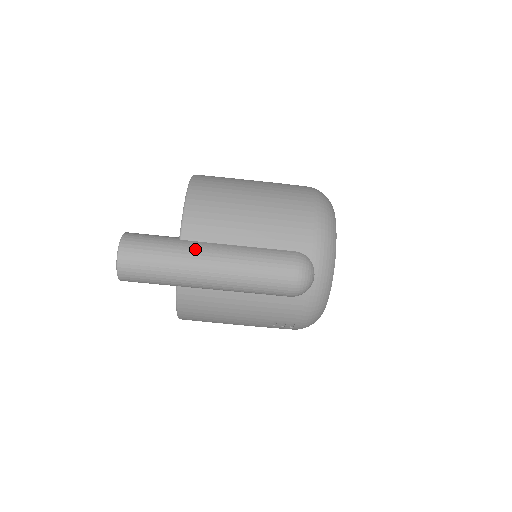
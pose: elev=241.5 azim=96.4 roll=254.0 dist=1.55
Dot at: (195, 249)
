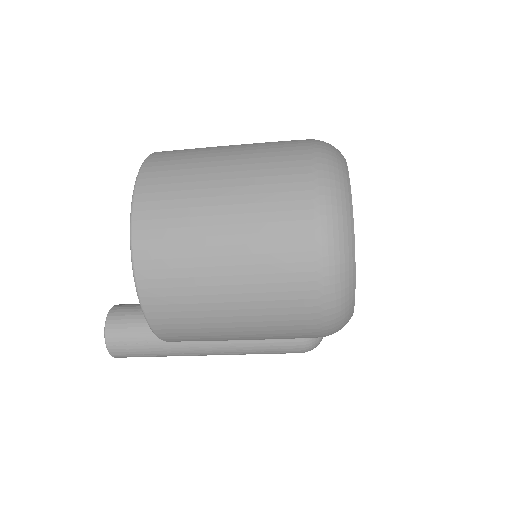
Dot at: (187, 352)
